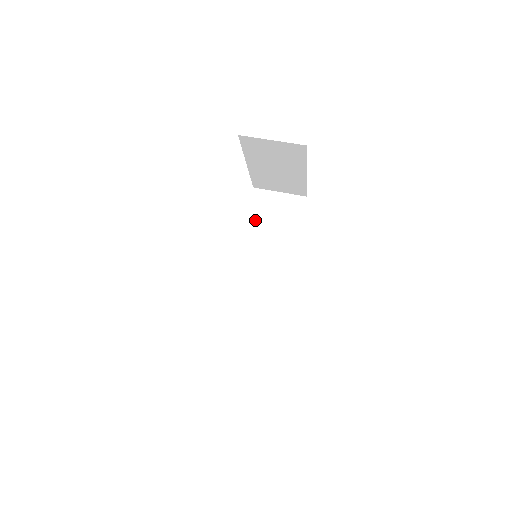
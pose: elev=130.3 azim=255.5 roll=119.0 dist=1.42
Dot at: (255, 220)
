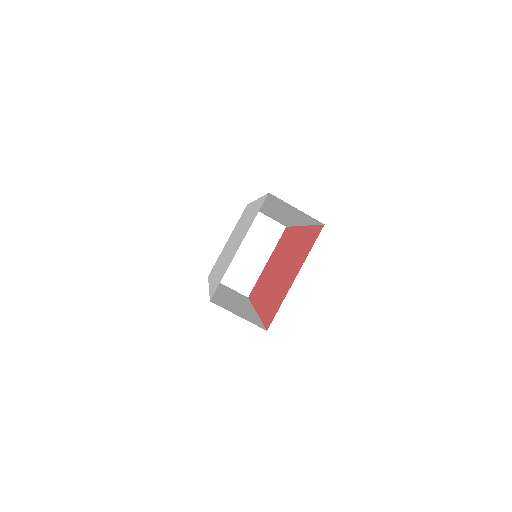
Dot at: (272, 201)
